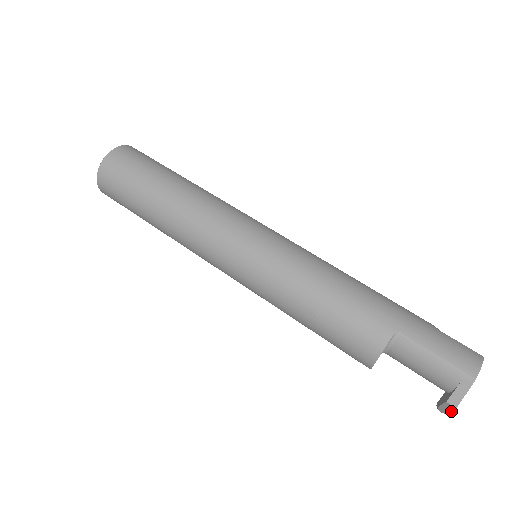
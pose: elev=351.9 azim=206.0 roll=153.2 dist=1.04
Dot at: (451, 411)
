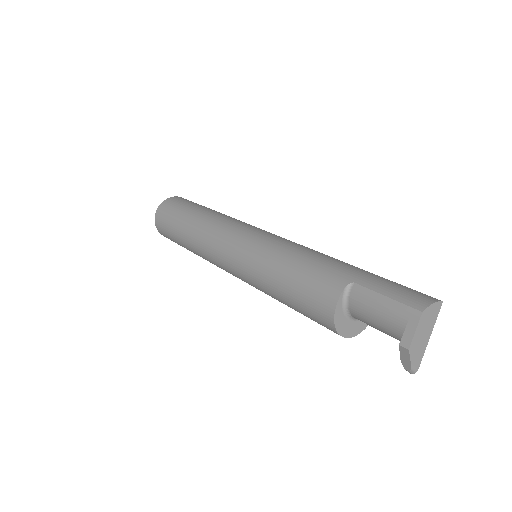
Dot at: (409, 360)
